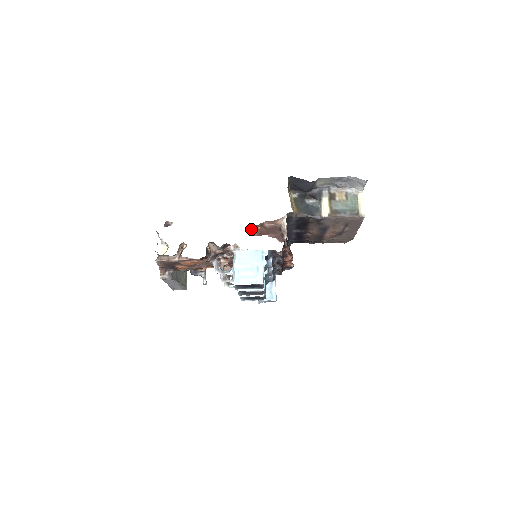
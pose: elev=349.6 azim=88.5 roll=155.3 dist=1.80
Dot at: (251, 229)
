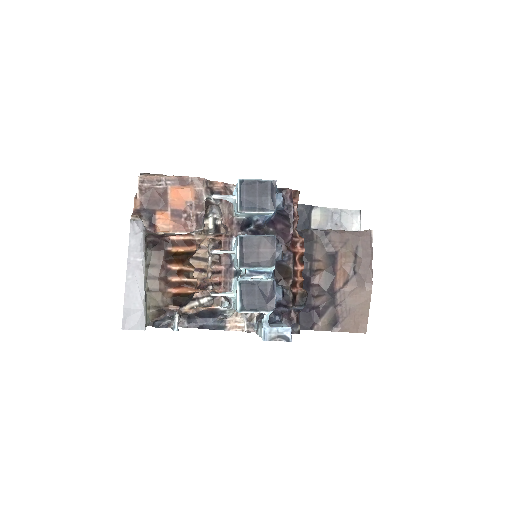
Dot at: occluded
